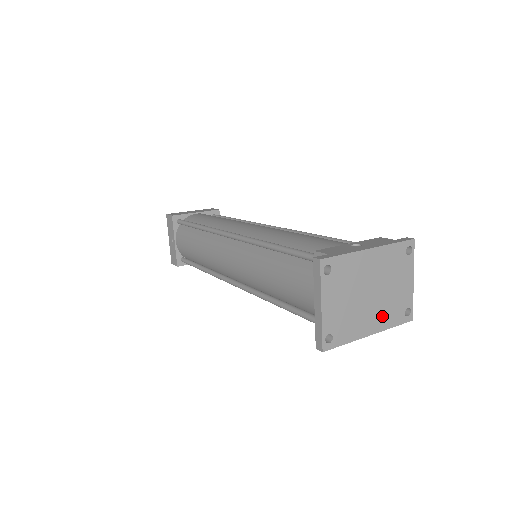
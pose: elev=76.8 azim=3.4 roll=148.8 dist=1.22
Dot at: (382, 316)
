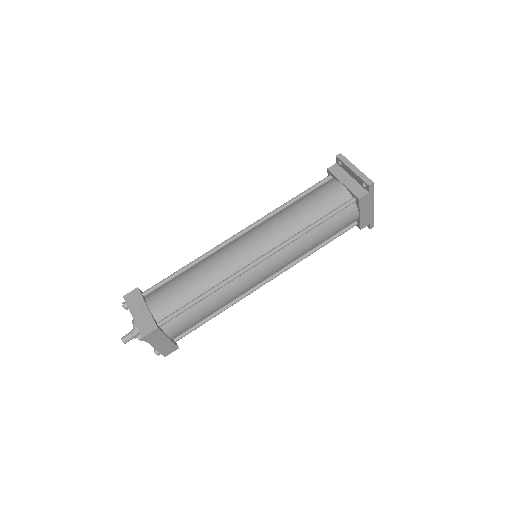
Dot at: occluded
